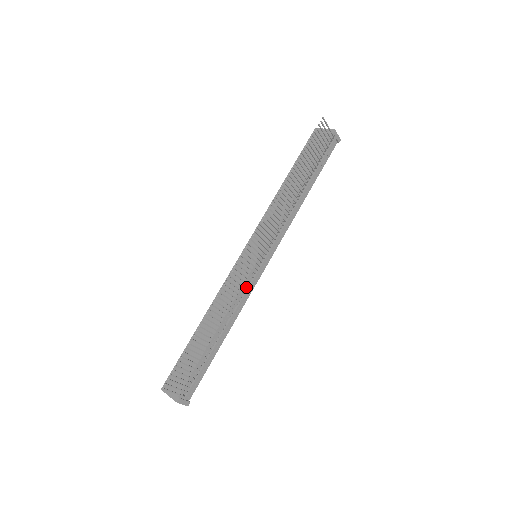
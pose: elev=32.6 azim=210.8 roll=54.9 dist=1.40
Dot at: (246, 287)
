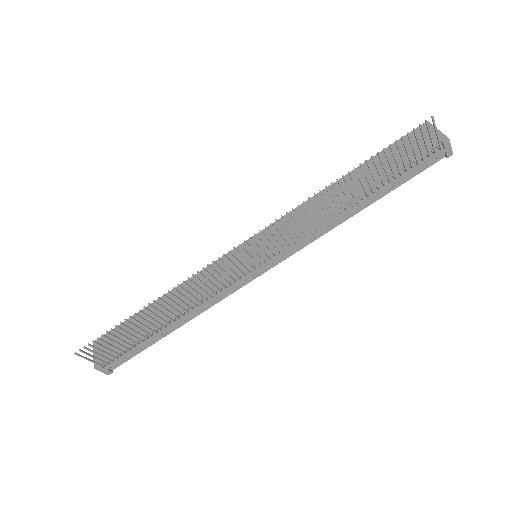
Dot at: occluded
